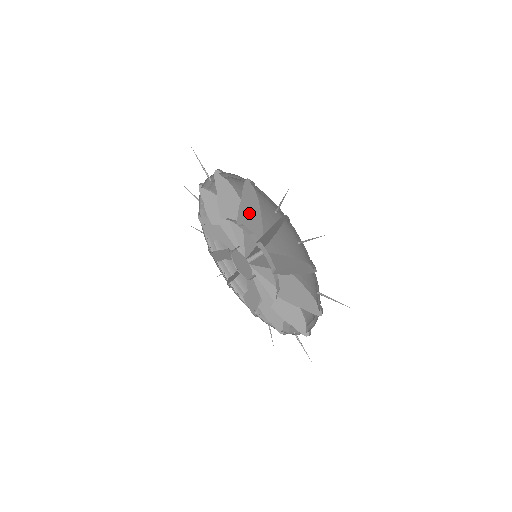
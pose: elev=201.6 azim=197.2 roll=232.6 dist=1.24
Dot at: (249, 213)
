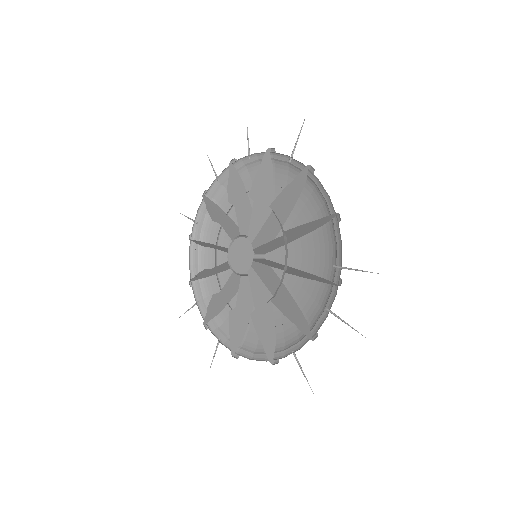
Dot at: (300, 231)
